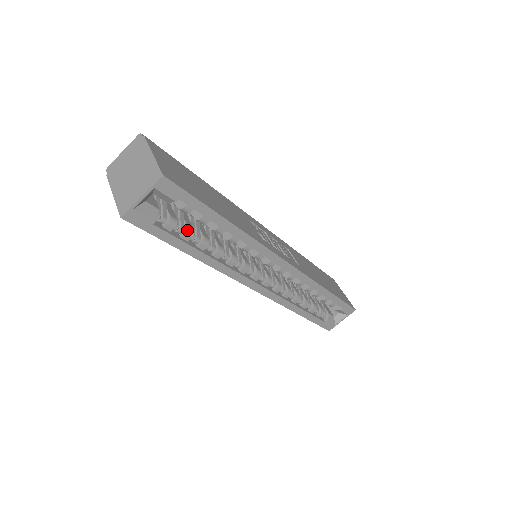
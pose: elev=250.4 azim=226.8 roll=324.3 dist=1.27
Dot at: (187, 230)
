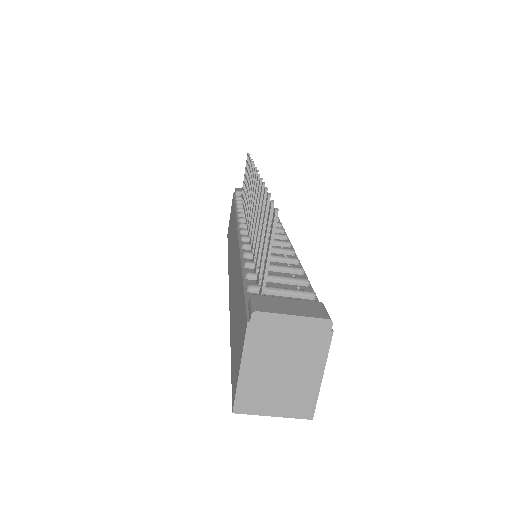
Dot at: occluded
